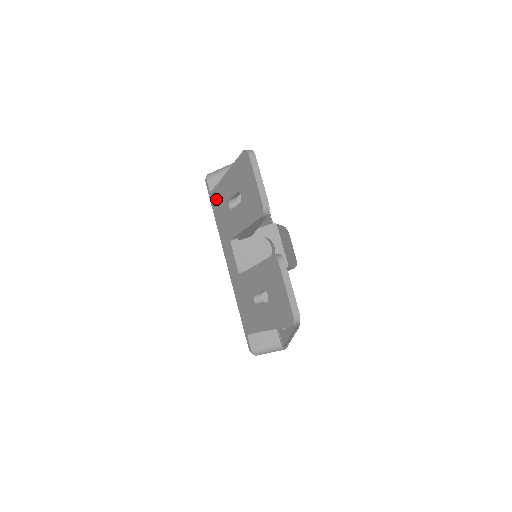
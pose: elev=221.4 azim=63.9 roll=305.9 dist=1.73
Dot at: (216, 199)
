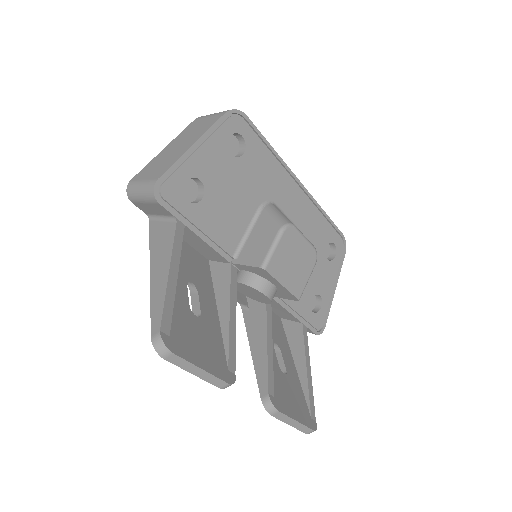
Dot at: occluded
